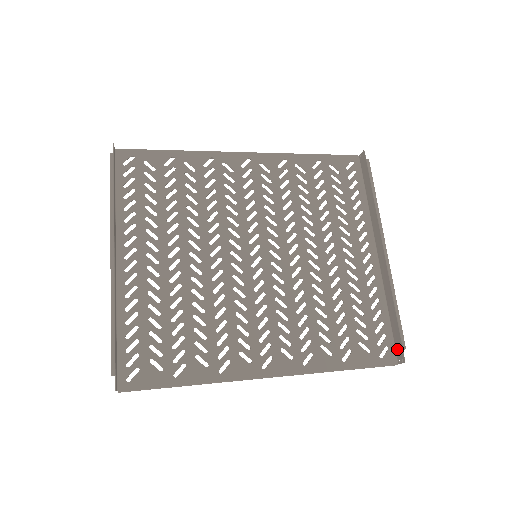
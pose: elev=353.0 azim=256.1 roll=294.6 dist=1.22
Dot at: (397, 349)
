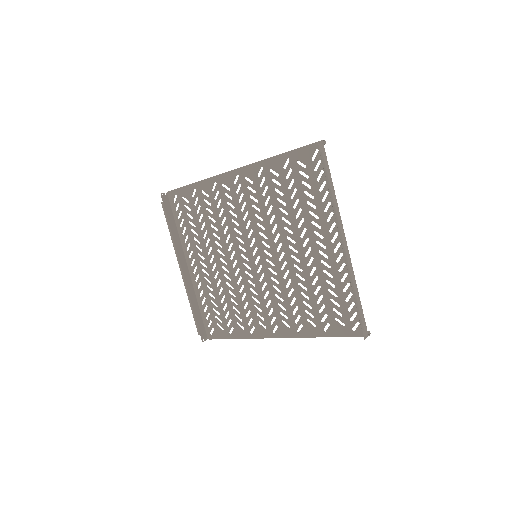
Dot at: occluded
